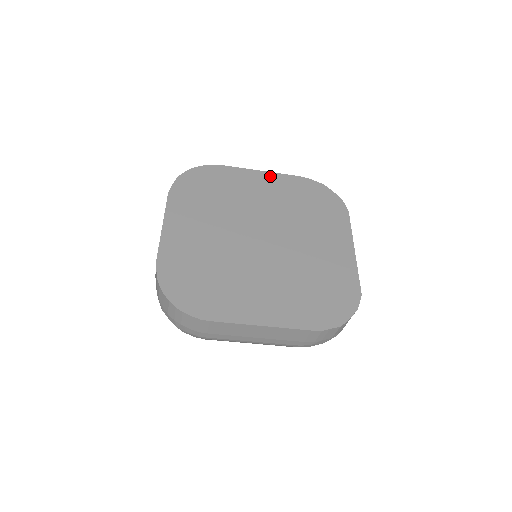
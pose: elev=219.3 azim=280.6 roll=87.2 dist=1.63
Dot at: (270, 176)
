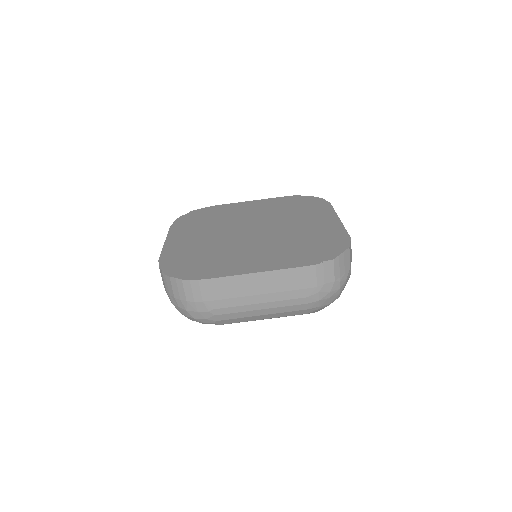
Dot at: (257, 202)
